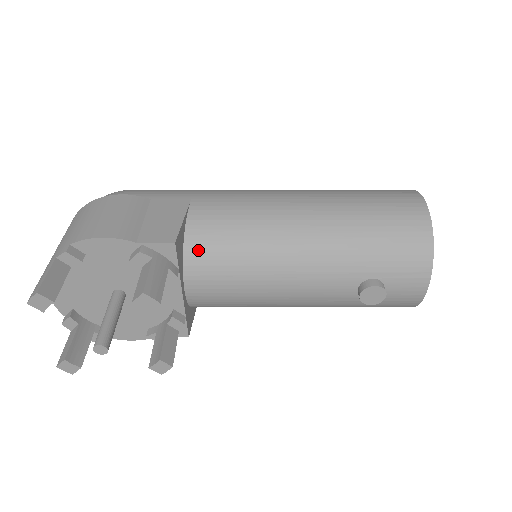
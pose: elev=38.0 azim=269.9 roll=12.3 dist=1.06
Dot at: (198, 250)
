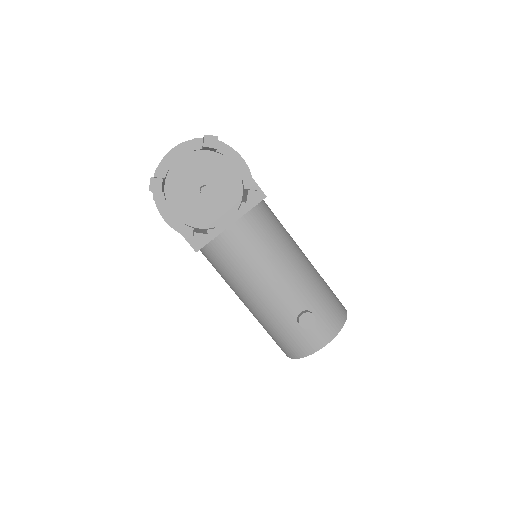
Dot at: (258, 215)
